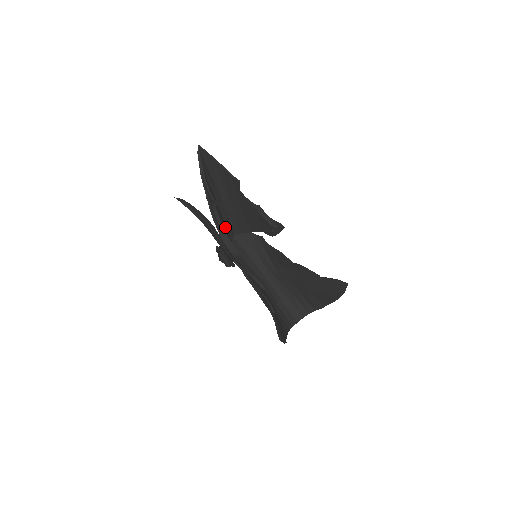
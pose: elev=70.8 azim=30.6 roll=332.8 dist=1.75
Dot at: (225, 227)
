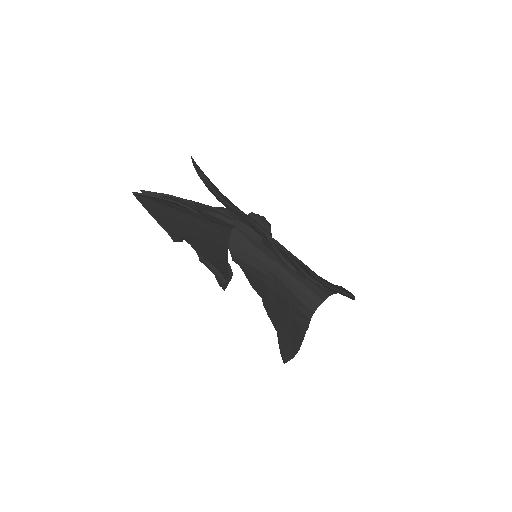
Dot at: (213, 235)
